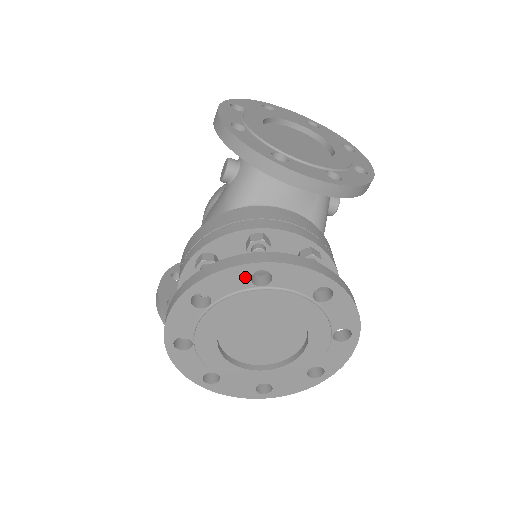
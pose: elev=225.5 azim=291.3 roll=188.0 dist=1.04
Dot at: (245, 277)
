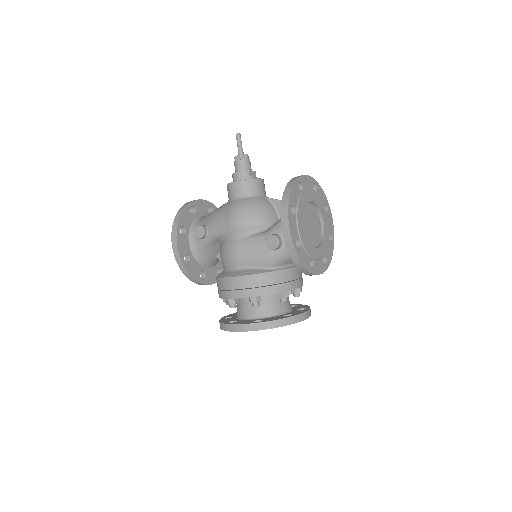
Dot at: occluded
